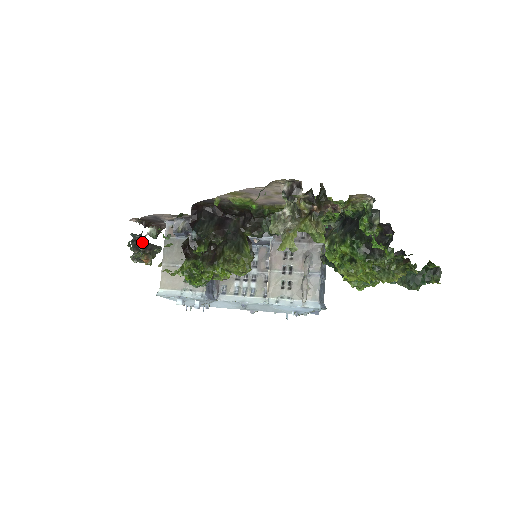
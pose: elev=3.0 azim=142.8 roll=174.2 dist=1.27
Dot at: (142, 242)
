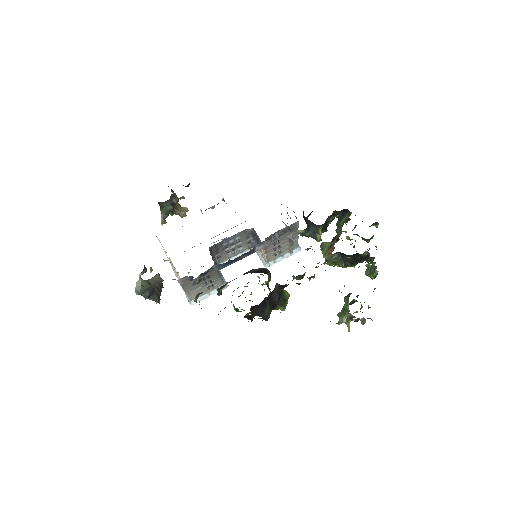
Dot at: (155, 292)
